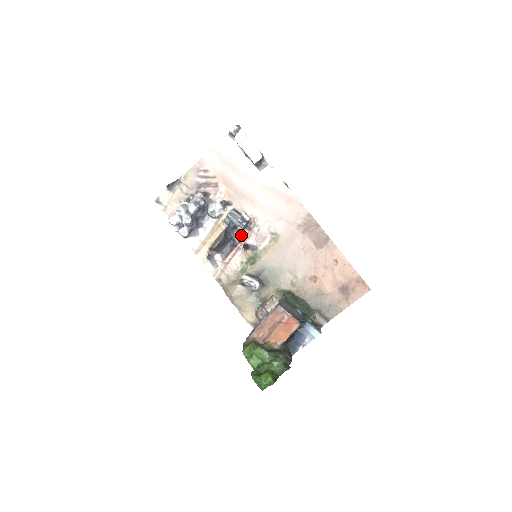
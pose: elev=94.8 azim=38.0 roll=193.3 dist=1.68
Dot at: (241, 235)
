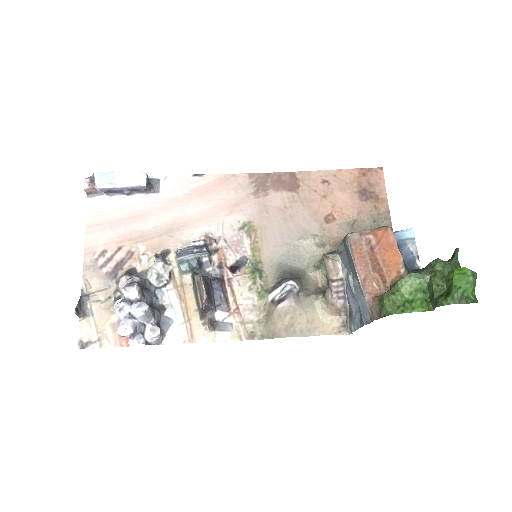
Dot at: (215, 265)
